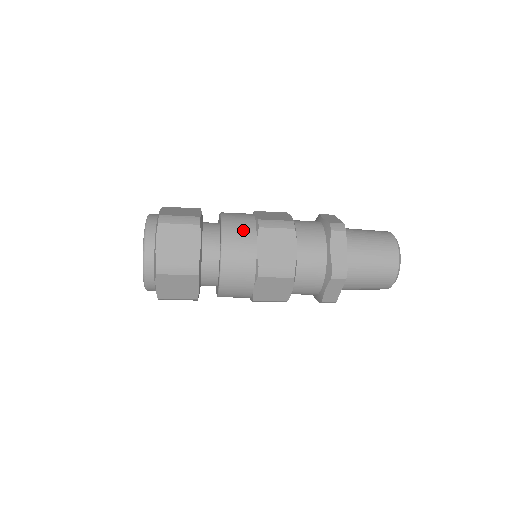
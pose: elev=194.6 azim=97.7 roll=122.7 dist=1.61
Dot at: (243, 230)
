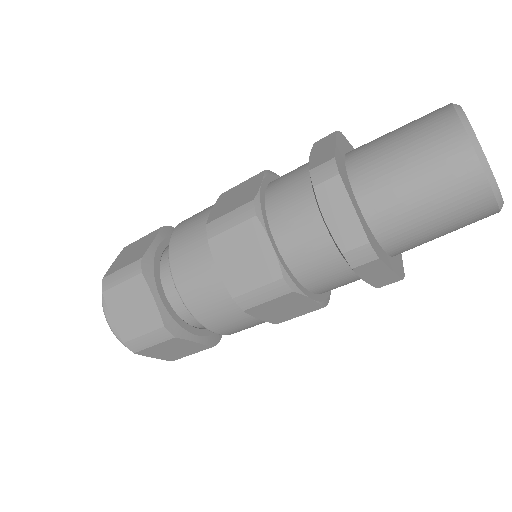
Dot at: occluded
